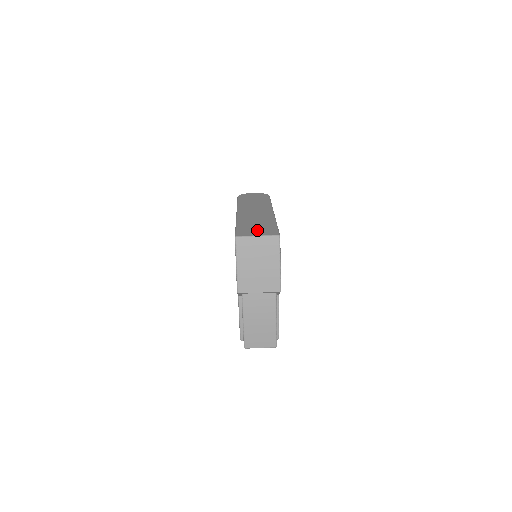
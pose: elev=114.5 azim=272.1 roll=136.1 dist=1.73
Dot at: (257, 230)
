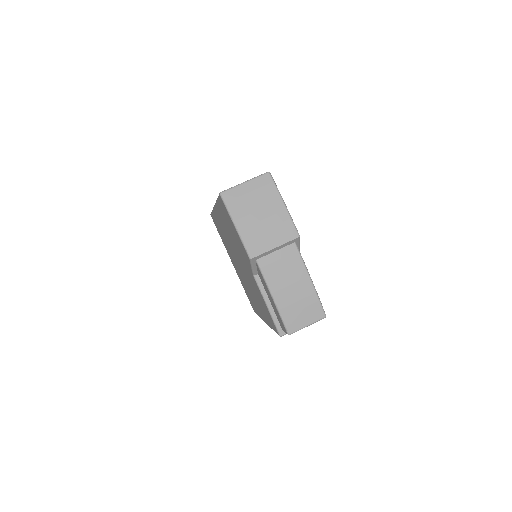
Dot at: occluded
